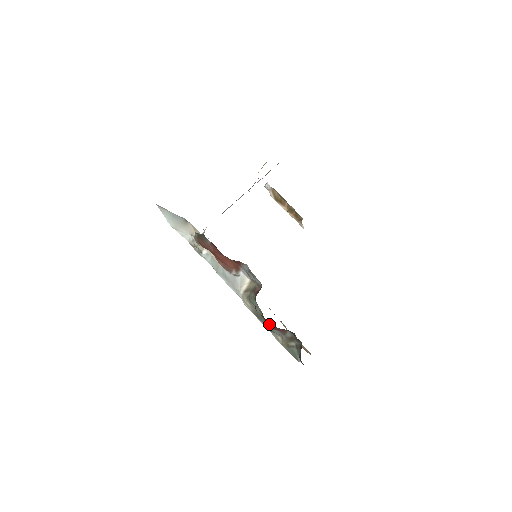
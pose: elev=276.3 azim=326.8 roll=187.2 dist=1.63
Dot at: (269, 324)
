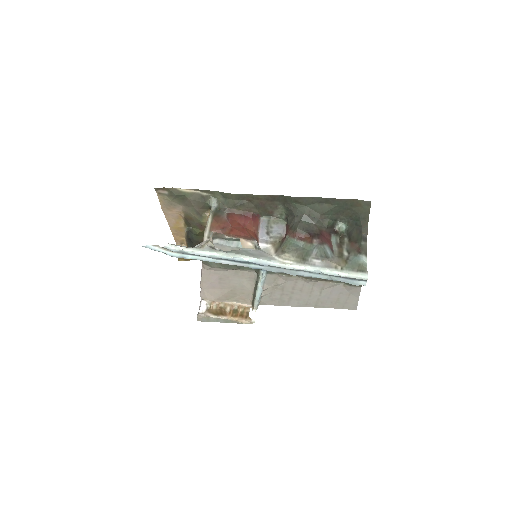
Dot at: (317, 237)
